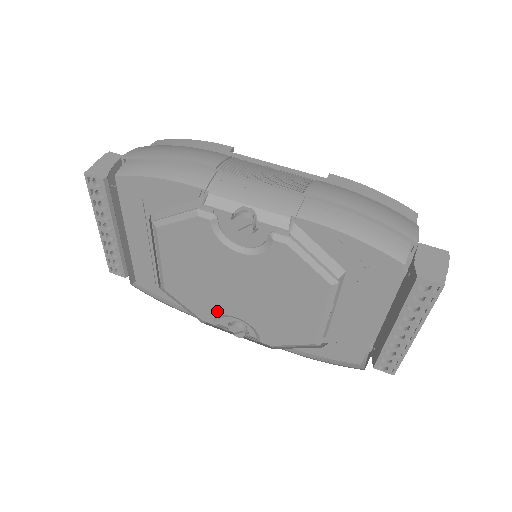
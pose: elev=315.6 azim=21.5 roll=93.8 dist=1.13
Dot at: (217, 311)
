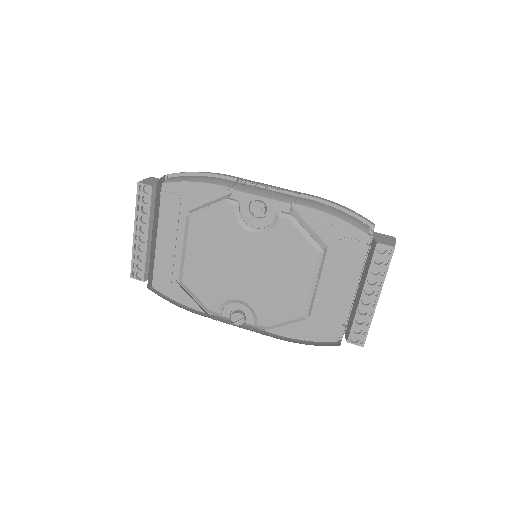
Dot at: (224, 297)
